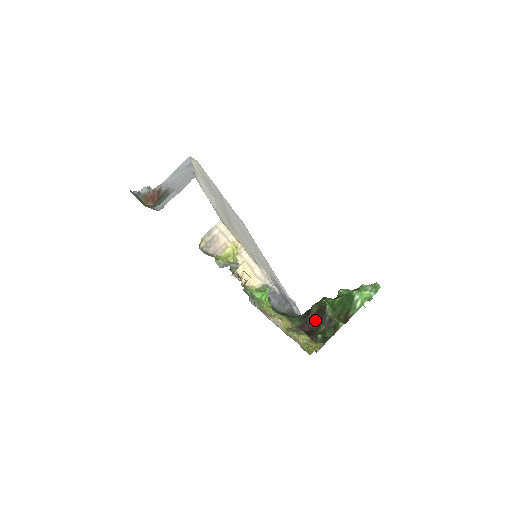
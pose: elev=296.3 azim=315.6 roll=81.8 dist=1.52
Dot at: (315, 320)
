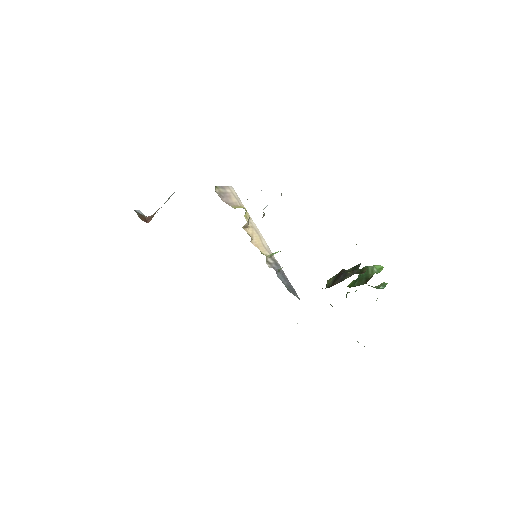
Dot at: (336, 280)
